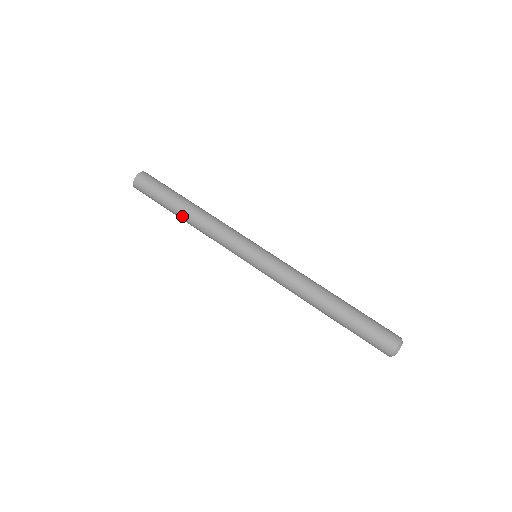
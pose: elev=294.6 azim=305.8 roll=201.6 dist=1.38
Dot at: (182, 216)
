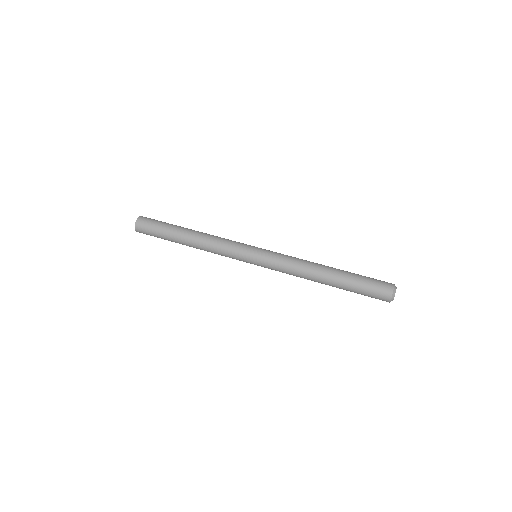
Dot at: (185, 243)
